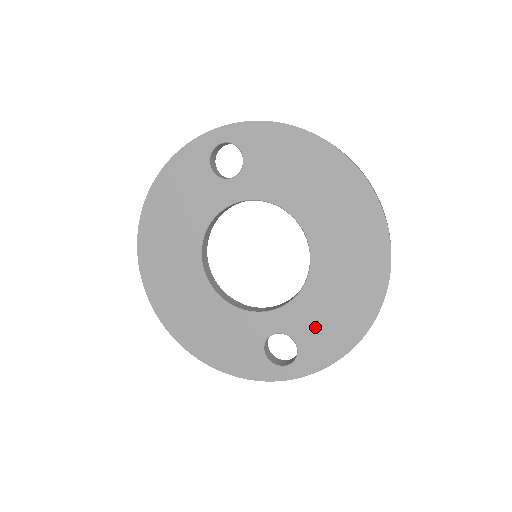
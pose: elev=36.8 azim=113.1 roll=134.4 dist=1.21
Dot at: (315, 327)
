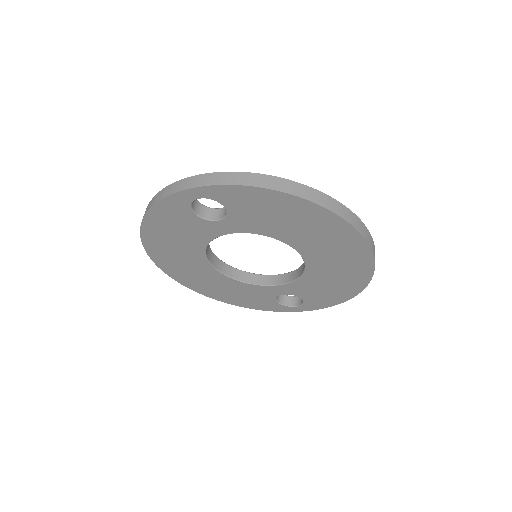
Dot at: (315, 293)
